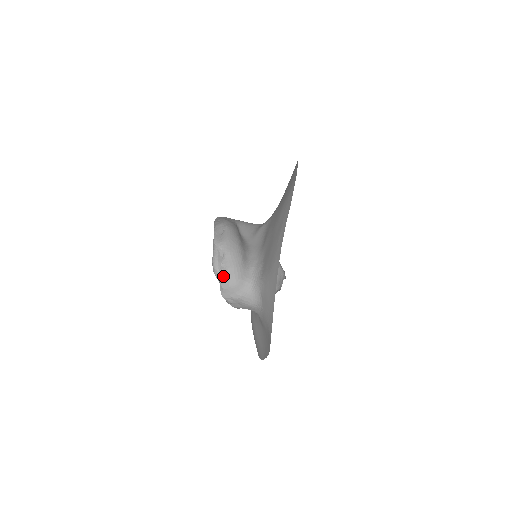
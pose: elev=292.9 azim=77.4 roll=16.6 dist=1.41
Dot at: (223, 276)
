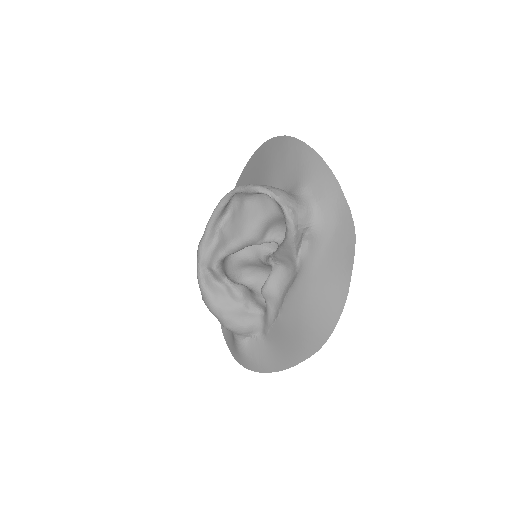
Dot at: (270, 188)
